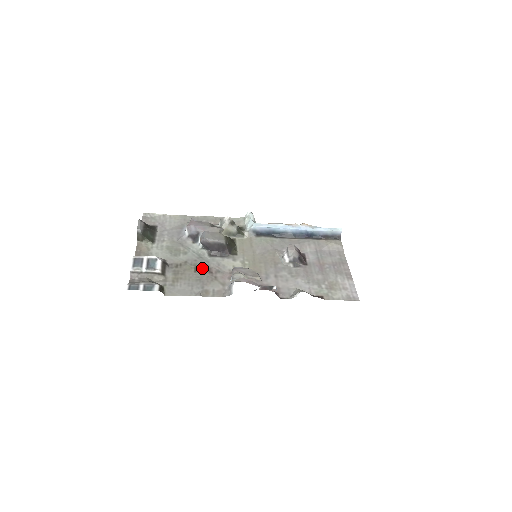
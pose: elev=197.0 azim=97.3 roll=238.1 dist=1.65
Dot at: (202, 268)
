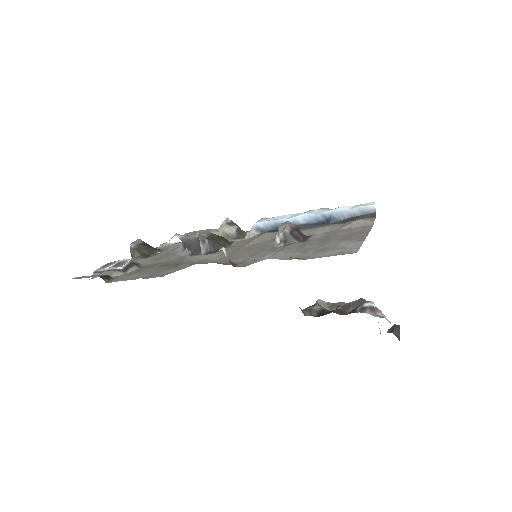
Dot at: (172, 263)
